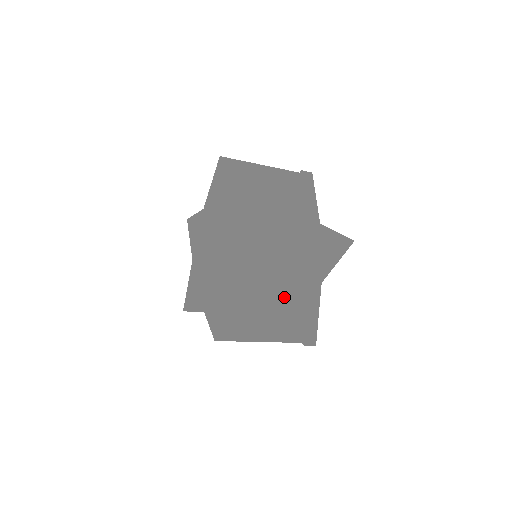
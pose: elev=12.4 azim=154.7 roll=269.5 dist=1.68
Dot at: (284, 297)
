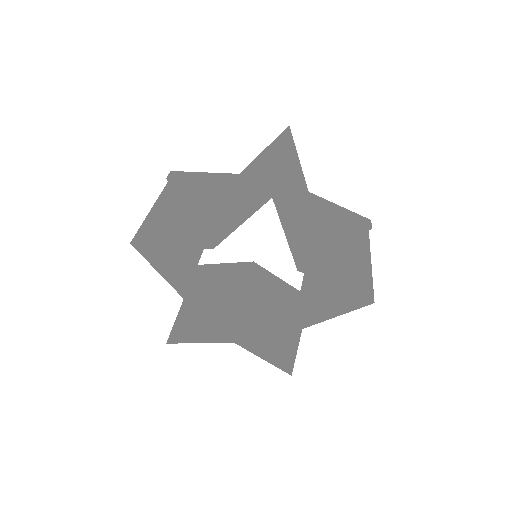
Dot at: occluded
